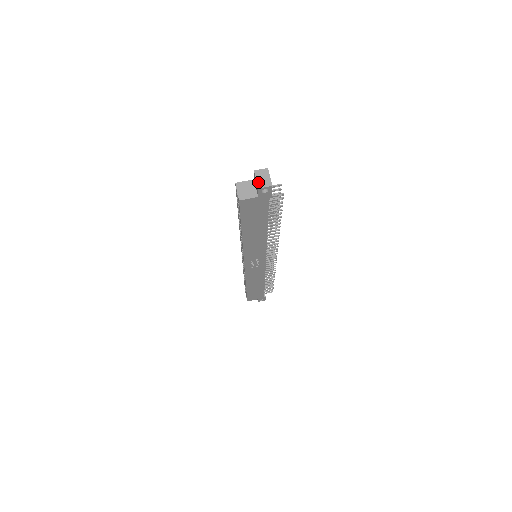
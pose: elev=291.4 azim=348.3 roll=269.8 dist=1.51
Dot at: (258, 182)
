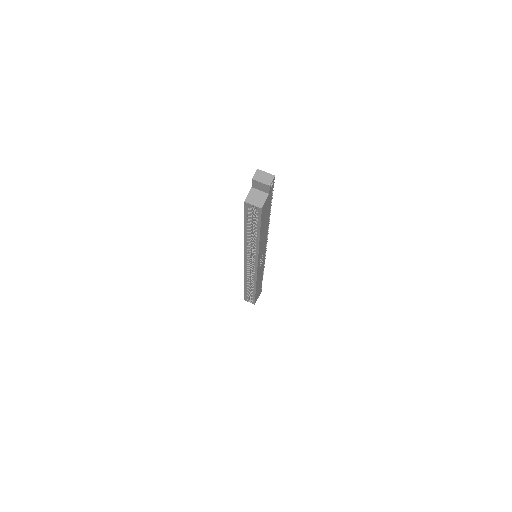
Dot at: (264, 183)
